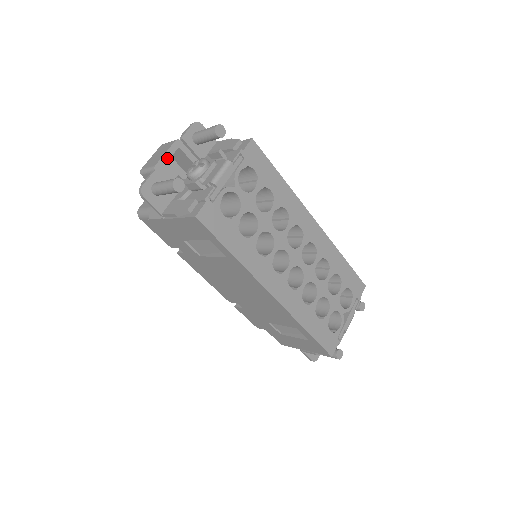
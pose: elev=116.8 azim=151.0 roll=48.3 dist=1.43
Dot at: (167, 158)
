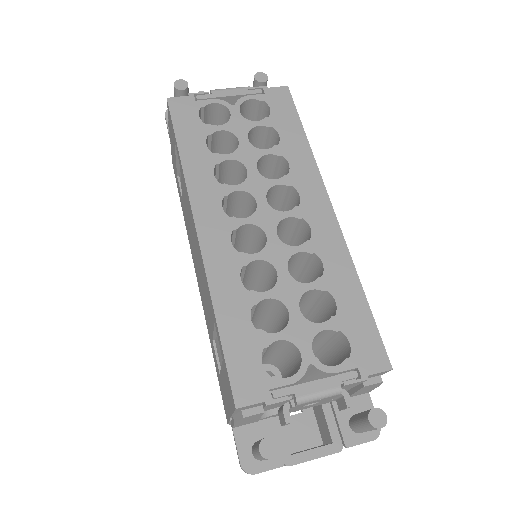
Dot at: occluded
